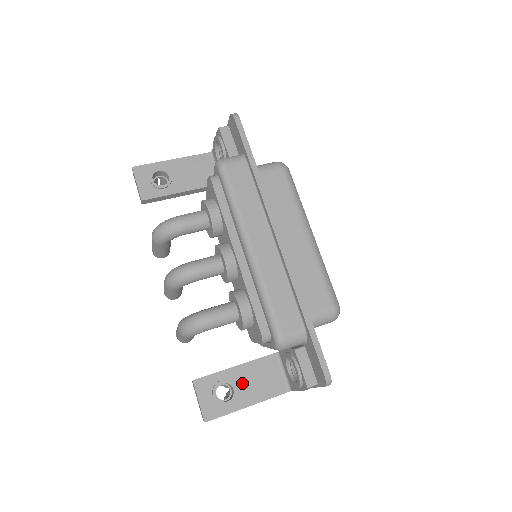
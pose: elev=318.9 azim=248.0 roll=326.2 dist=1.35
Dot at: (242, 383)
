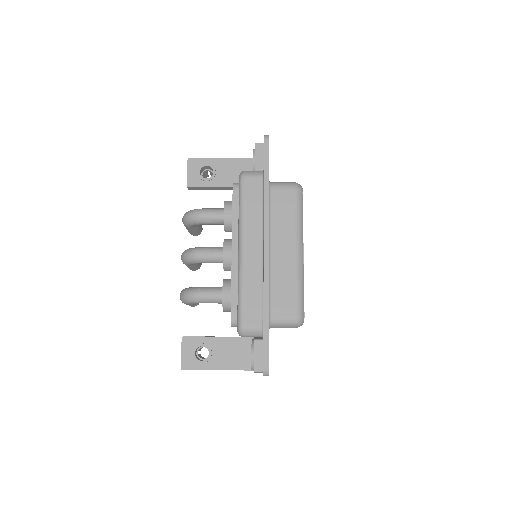
Dot at: (218, 351)
